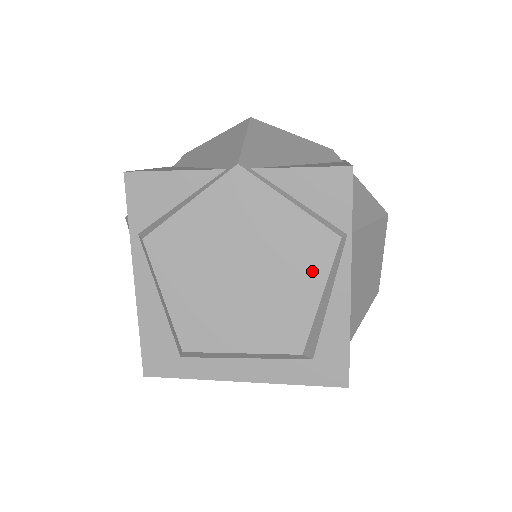
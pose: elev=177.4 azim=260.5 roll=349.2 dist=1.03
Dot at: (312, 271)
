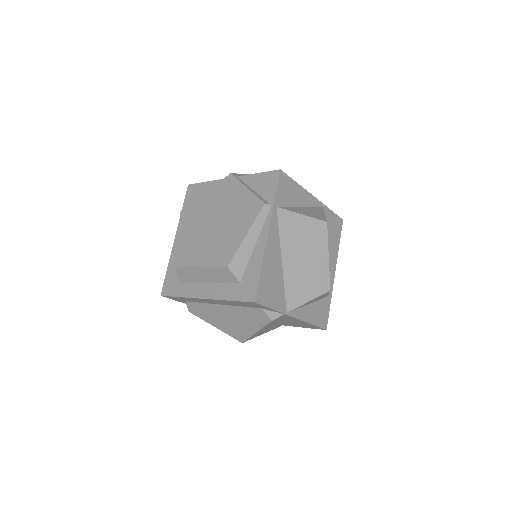
Dot at: (246, 221)
